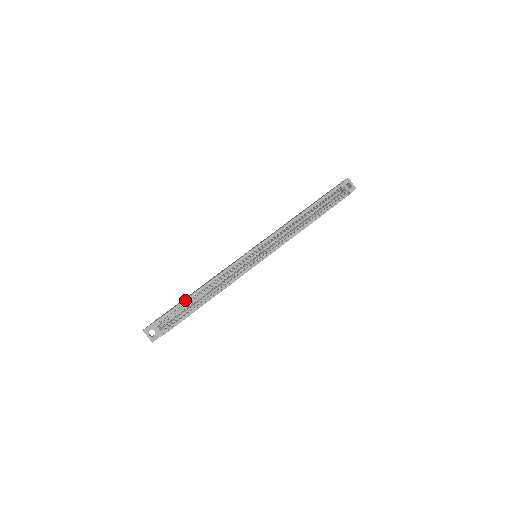
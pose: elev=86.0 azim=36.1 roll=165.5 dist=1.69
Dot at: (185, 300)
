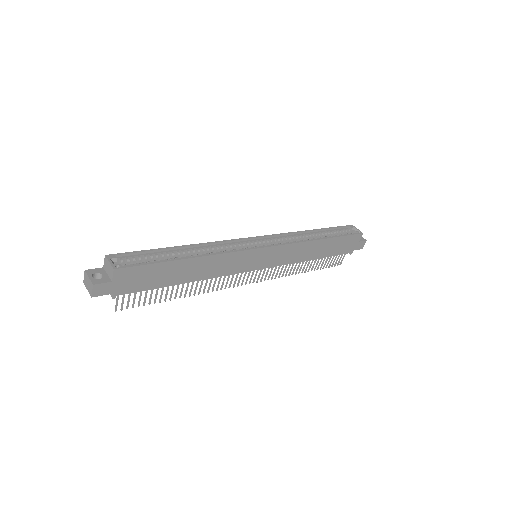
Dot at: (159, 249)
